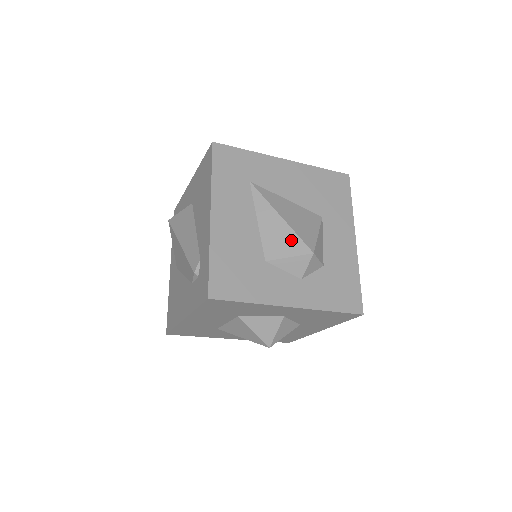
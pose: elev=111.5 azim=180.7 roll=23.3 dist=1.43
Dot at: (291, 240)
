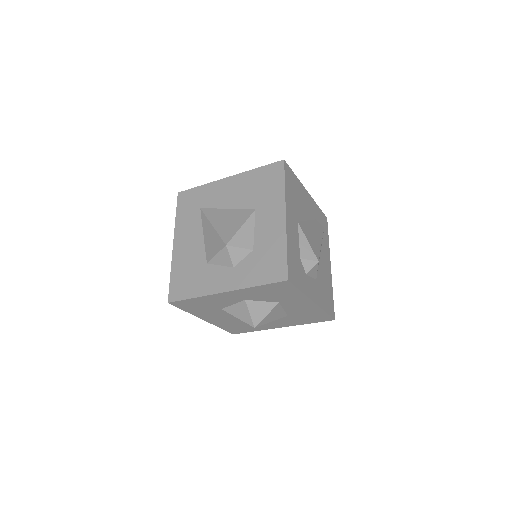
Dot at: (216, 241)
